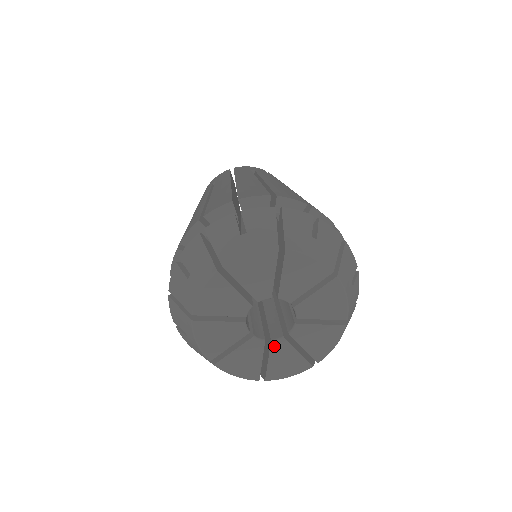
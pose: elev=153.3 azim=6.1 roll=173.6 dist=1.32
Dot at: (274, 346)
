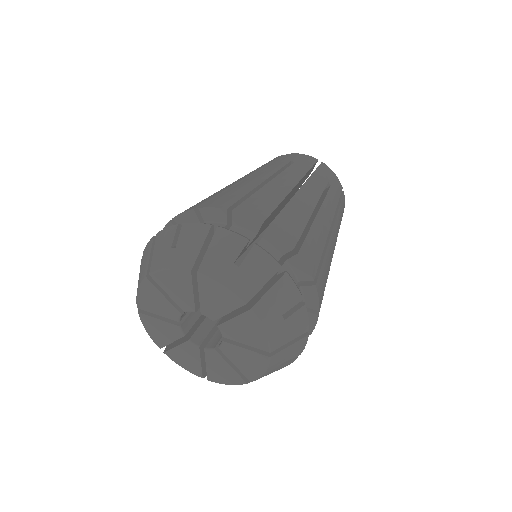
Dot at: (188, 344)
